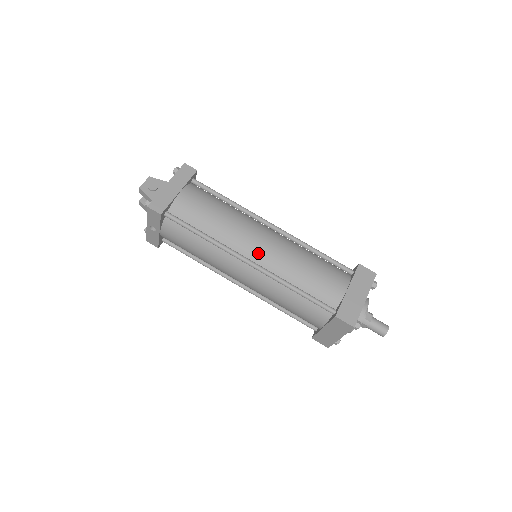
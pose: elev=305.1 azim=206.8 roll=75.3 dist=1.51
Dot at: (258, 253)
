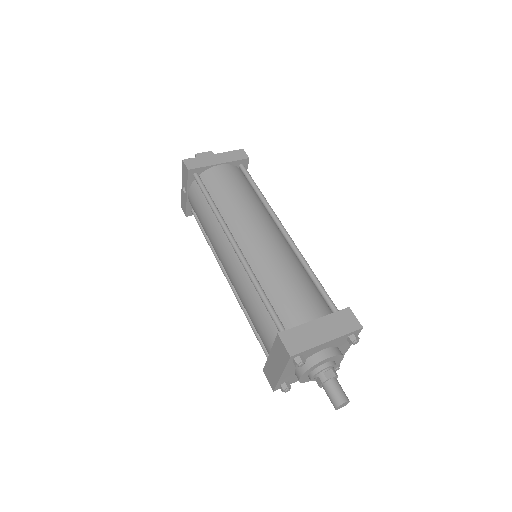
Dot at: (248, 241)
